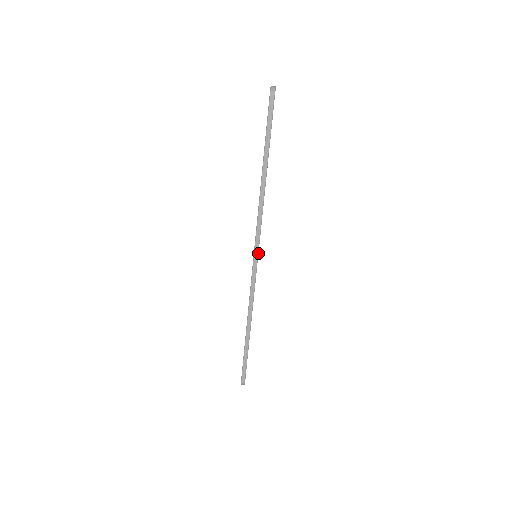
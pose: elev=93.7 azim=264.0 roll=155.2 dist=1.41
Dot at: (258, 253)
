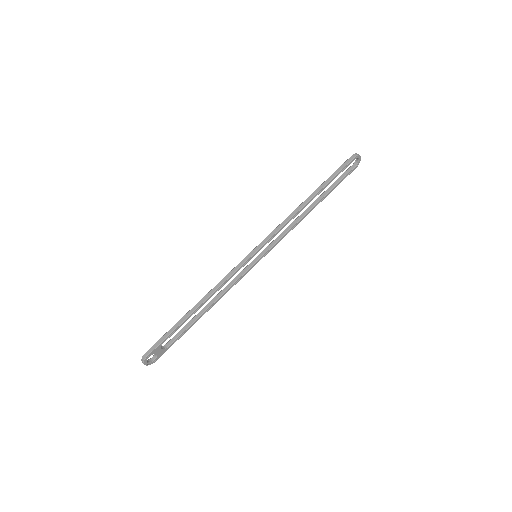
Dot at: (259, 248)
